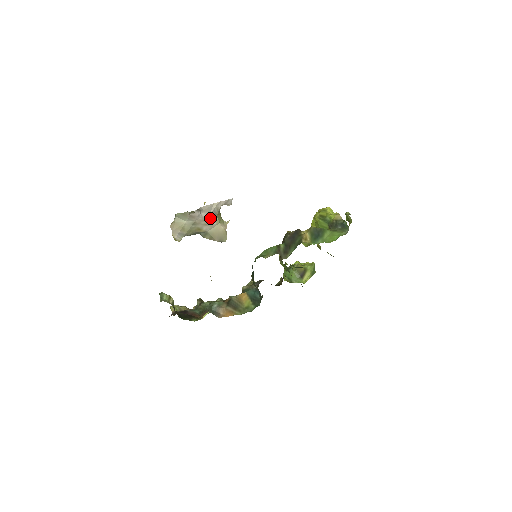
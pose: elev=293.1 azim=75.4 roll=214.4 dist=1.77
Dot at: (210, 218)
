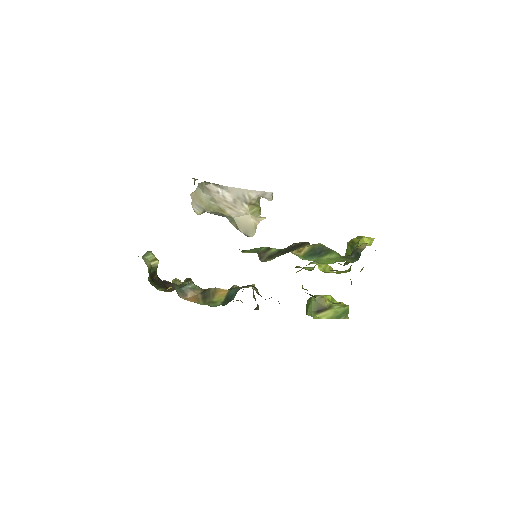
Dot at: (236, 203)
